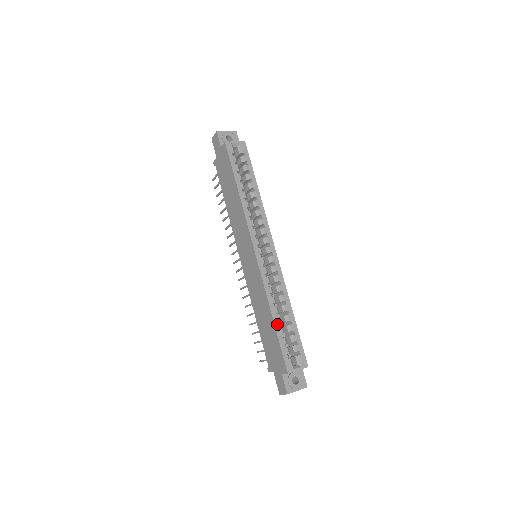
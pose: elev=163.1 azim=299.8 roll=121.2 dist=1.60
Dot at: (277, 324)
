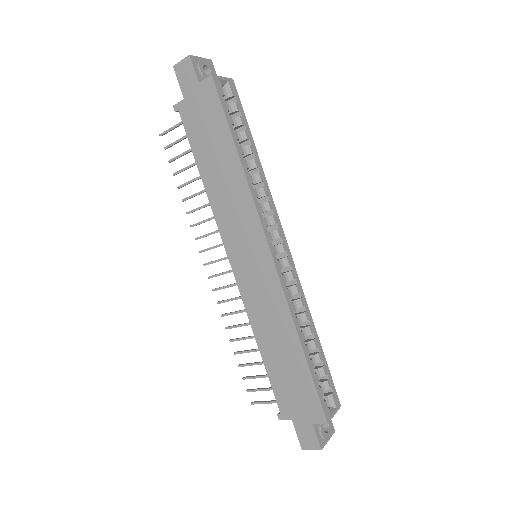
Dot at: (308, 356)
